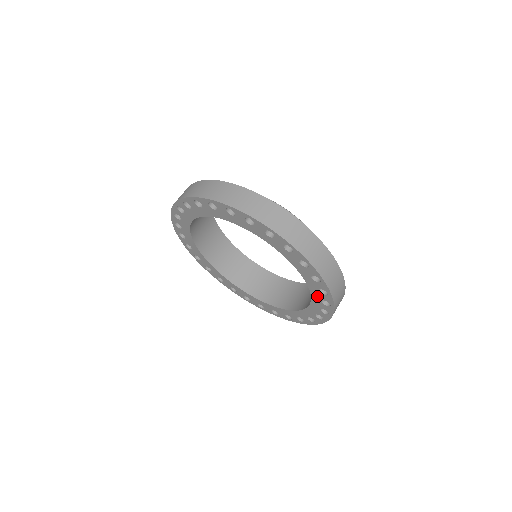
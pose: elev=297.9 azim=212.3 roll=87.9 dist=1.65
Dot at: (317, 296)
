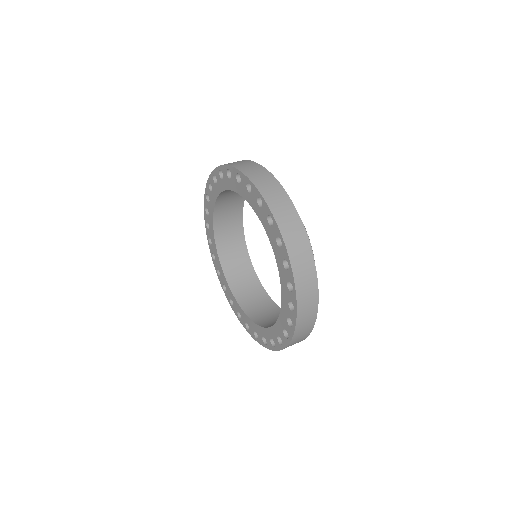
Dot at: (255, 204)
